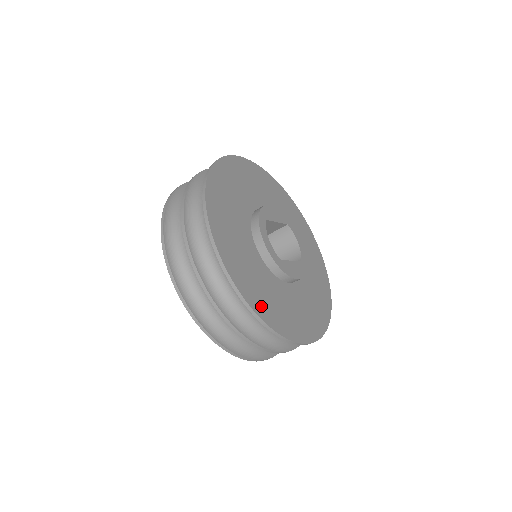
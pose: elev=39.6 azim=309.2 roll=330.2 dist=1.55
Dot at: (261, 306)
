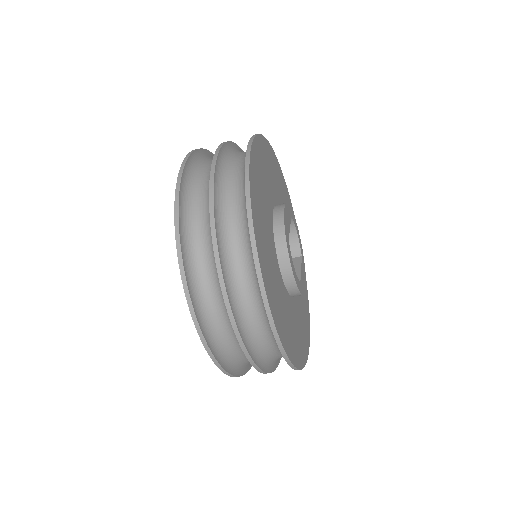
Dot at: (298, 354)
